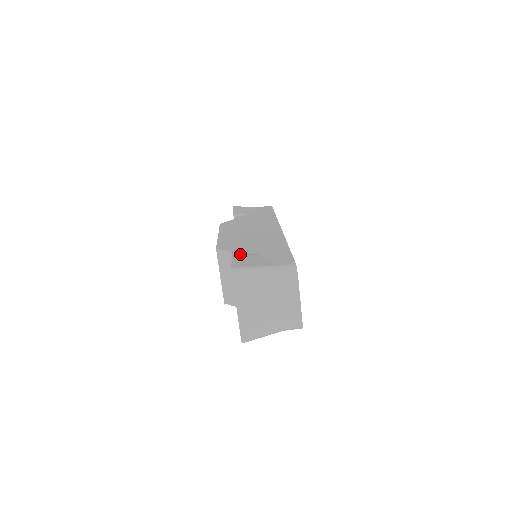
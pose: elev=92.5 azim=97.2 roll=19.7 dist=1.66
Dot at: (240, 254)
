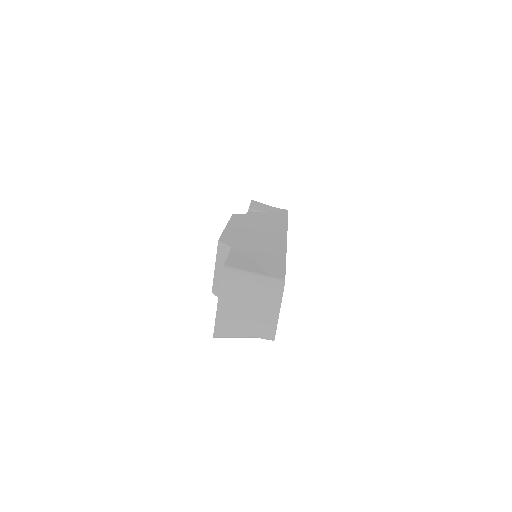
Dot at: occluded
